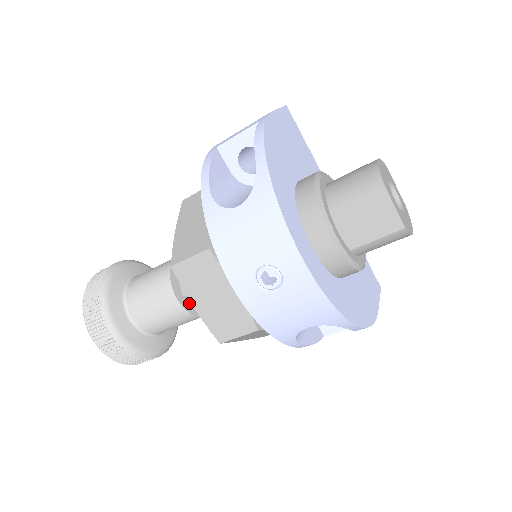
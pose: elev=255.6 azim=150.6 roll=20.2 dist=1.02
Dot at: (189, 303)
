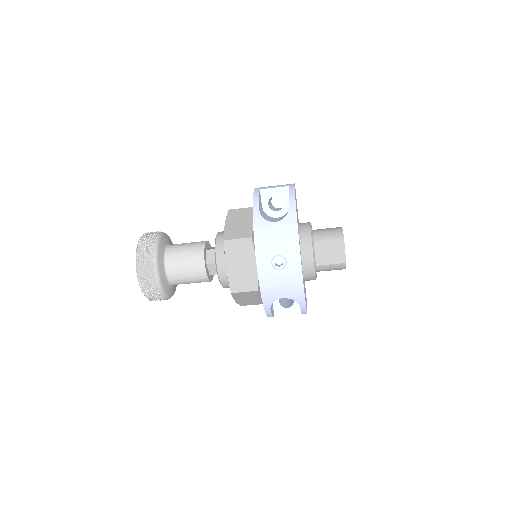
Dot at: (207, 269)
